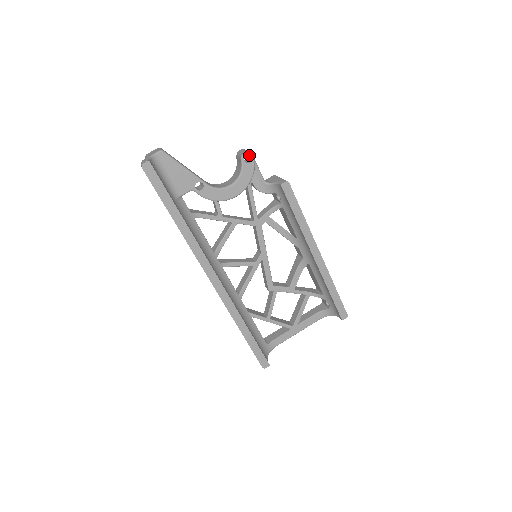
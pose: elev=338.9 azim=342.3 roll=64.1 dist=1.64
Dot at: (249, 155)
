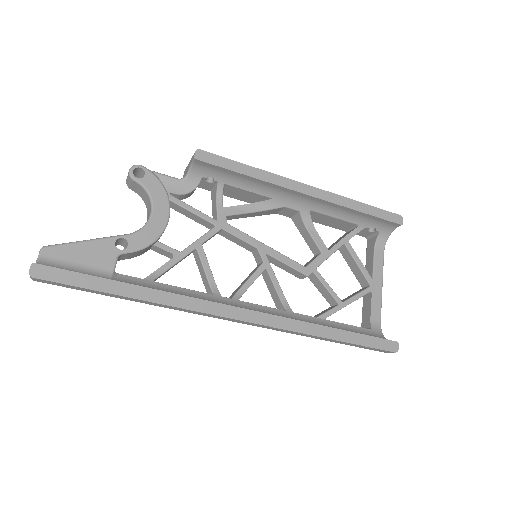
Dot at: (137, 171)
